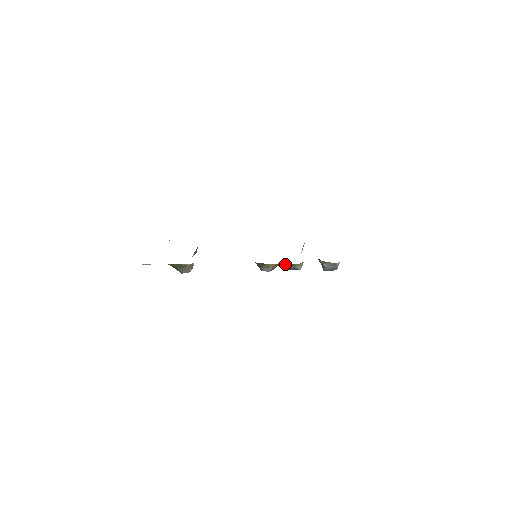
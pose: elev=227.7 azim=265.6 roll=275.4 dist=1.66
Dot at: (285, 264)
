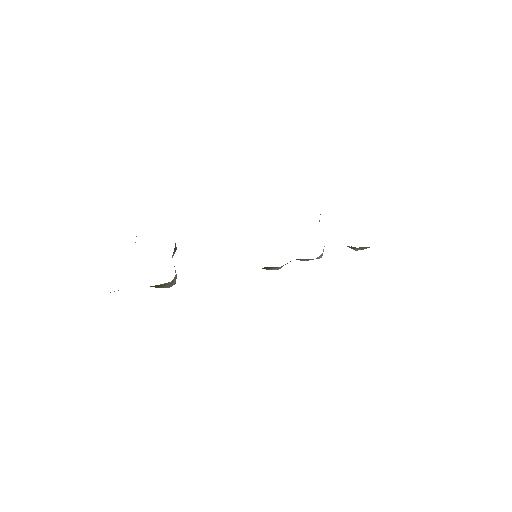
Dot at: (299, 259)
